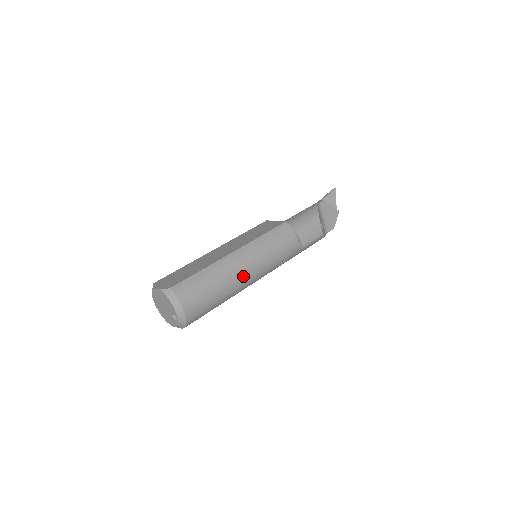
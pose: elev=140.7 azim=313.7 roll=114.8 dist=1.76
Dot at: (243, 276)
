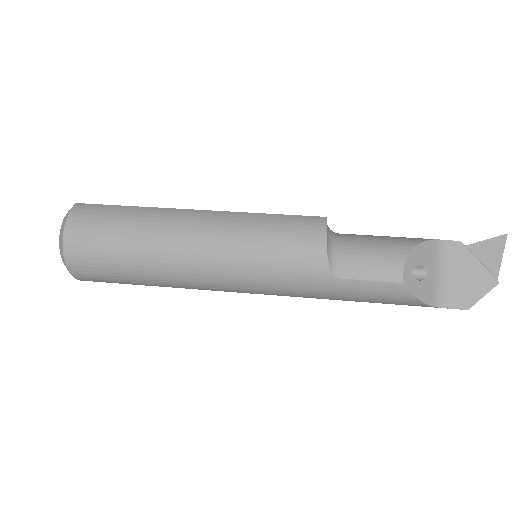
Dot at: (182, 247)
